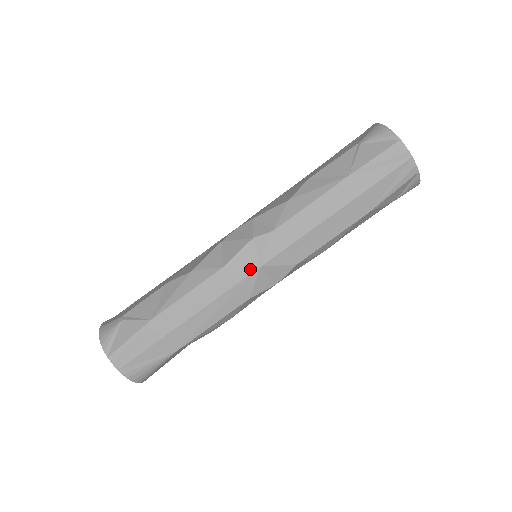
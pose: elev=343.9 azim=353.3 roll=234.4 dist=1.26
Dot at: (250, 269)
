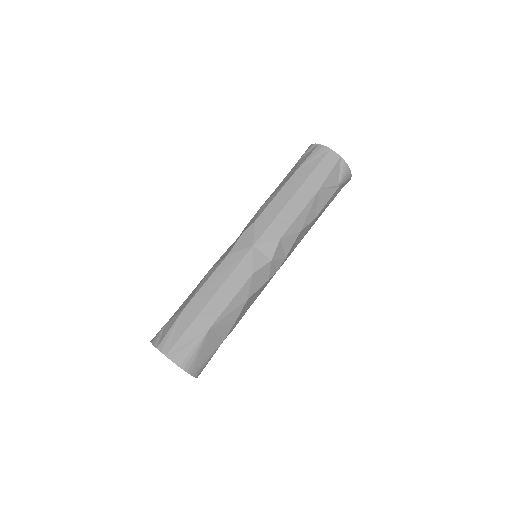
Dot at: (246, 250)
